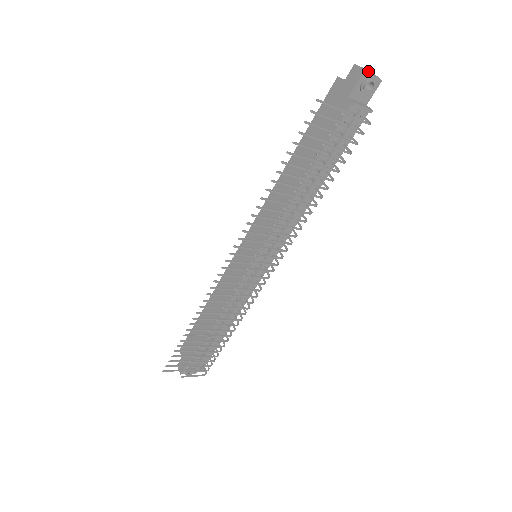
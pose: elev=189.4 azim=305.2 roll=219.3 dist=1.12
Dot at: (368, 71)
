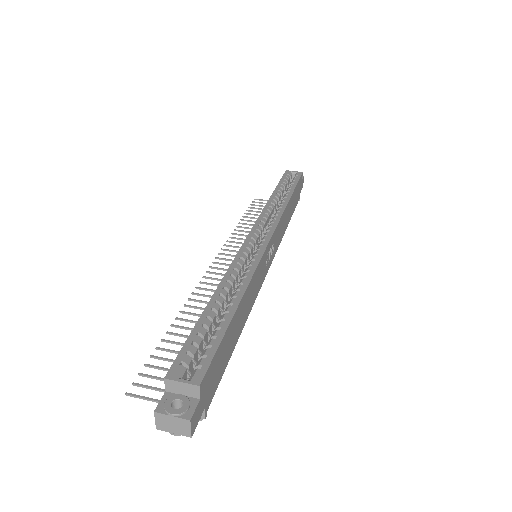
Dot at: (176, 422)
